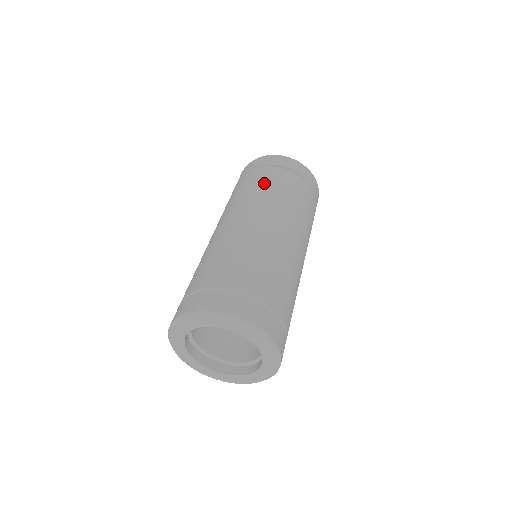
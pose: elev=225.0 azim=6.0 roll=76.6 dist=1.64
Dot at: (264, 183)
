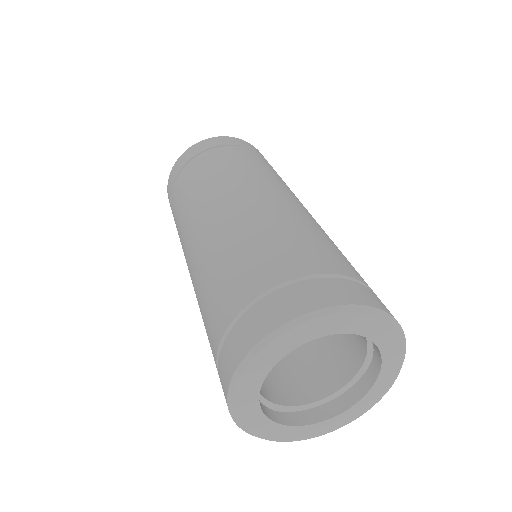
Dot at: (184, 192)
